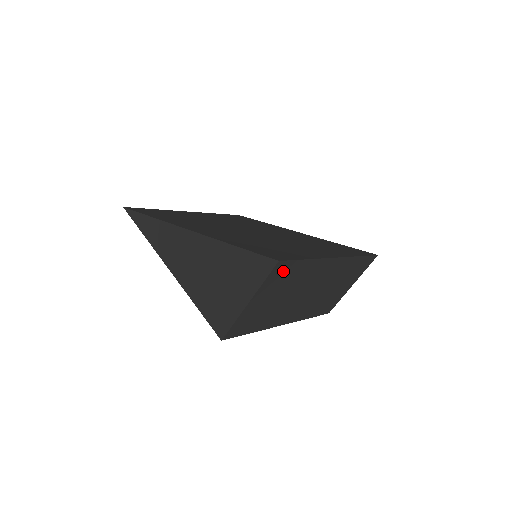
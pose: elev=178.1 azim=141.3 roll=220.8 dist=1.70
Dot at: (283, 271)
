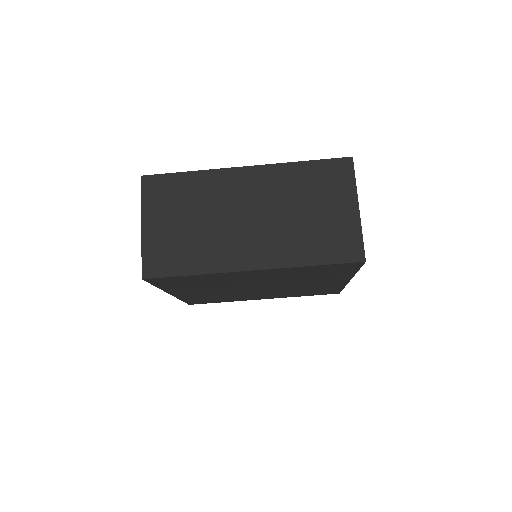
Dot at: (161, 187)
